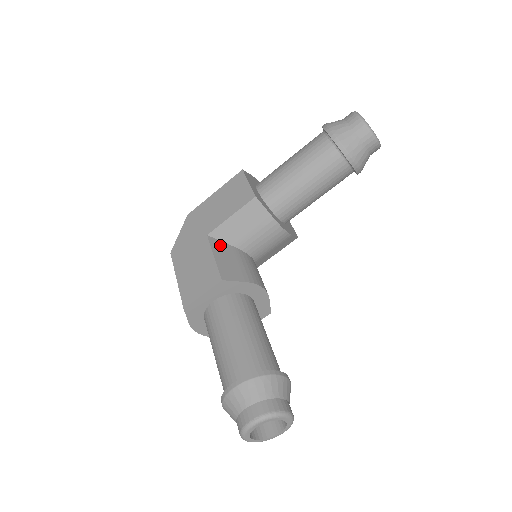
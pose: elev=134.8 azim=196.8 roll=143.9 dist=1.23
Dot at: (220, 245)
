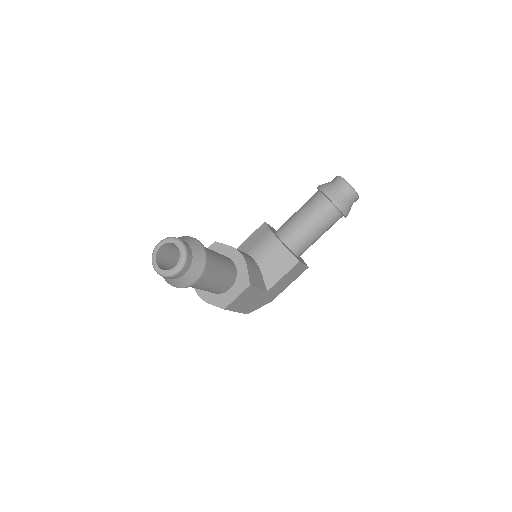
Dot at: occluded
